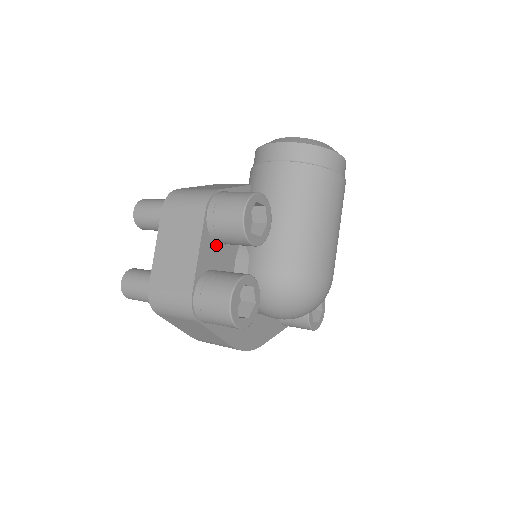
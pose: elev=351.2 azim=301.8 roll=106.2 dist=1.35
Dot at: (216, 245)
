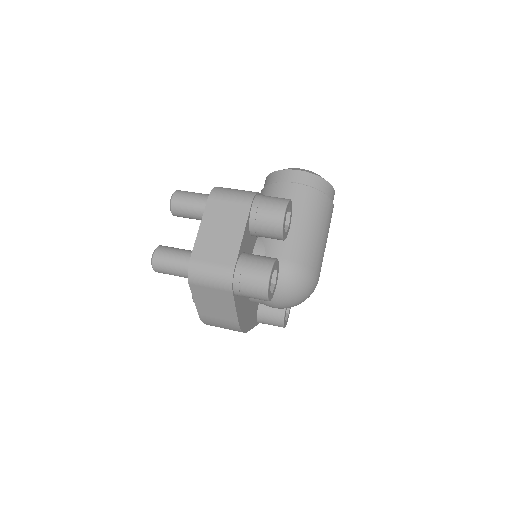
Dot at: (249, 234)
